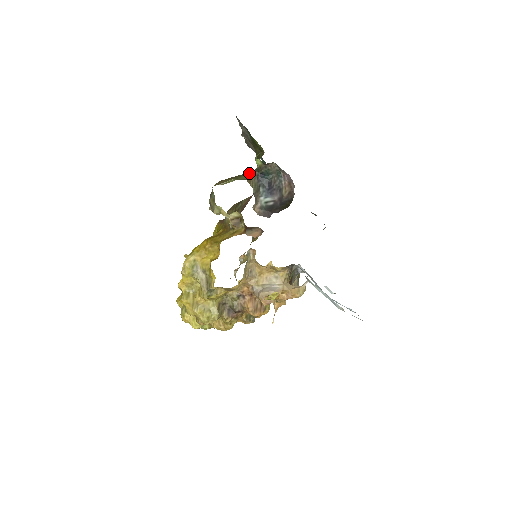
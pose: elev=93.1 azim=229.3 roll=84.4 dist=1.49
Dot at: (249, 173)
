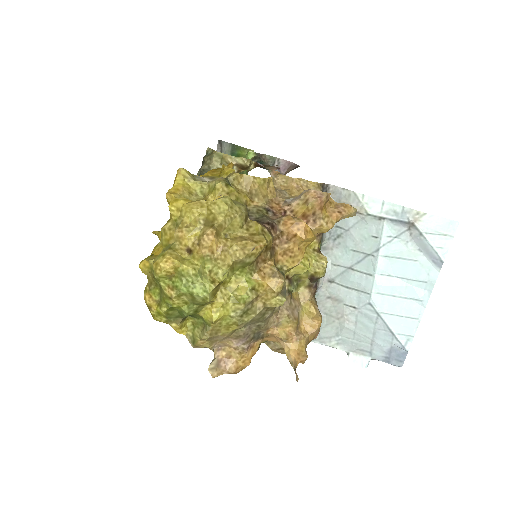
Dot at: occluded
